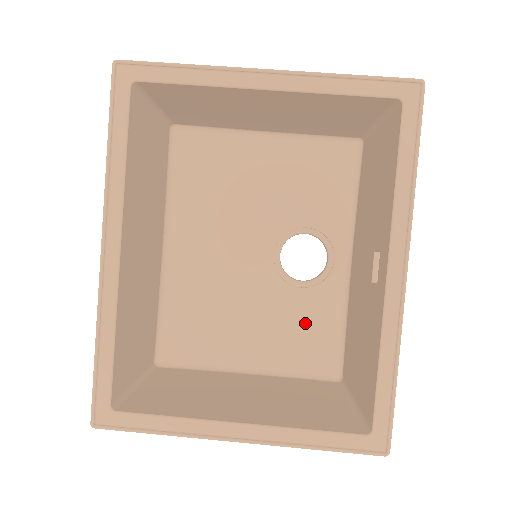
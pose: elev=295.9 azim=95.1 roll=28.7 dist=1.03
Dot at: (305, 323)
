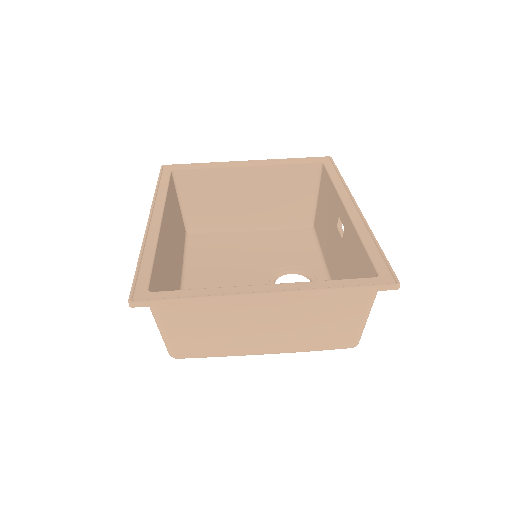
Dot at: occluded
